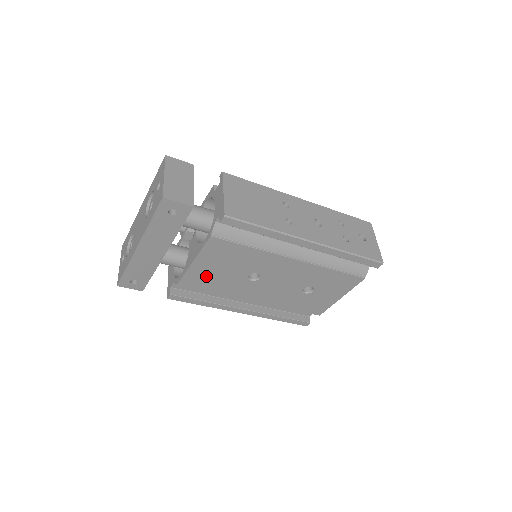
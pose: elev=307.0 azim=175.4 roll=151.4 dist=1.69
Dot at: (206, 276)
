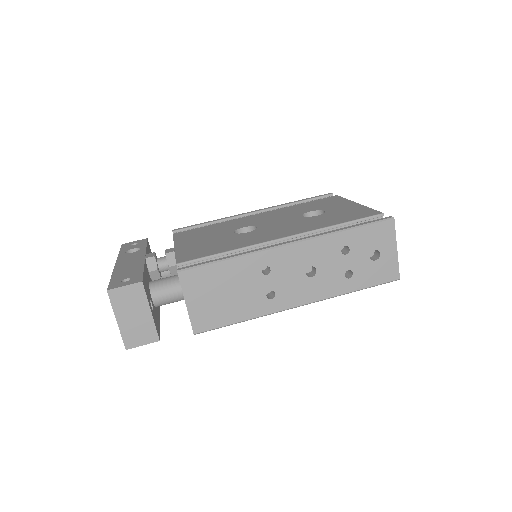
Dot at: occluded
